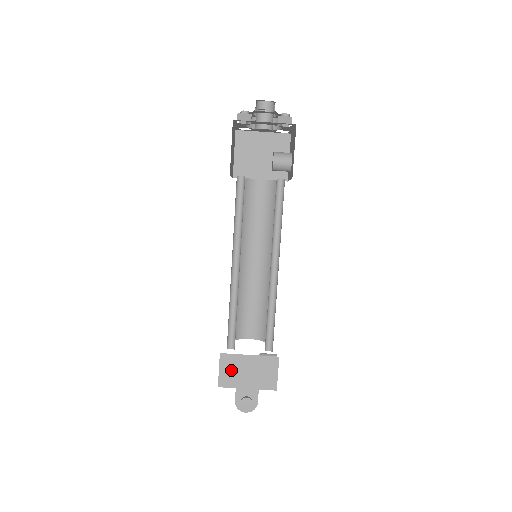
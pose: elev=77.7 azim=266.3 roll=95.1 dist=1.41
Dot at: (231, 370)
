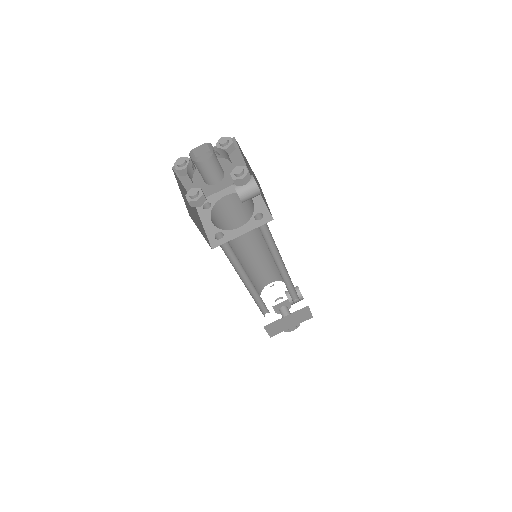
Dot at: (276, 328)
